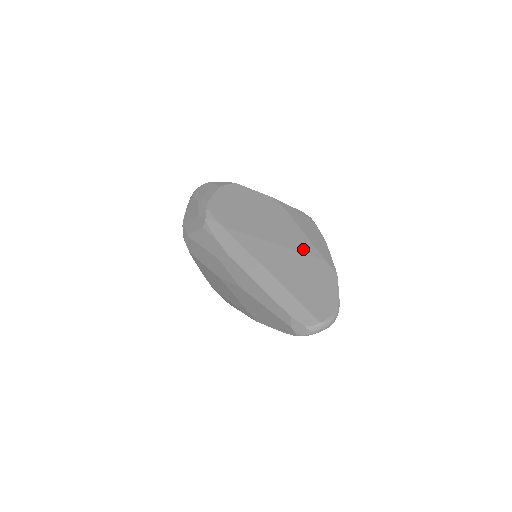
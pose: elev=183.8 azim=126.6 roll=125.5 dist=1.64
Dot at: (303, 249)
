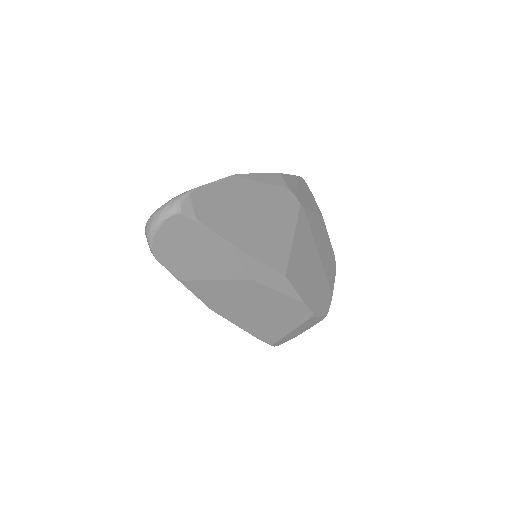
Dot at: occluded
